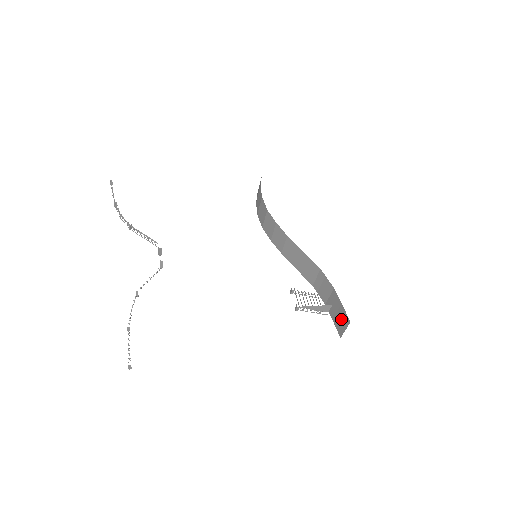
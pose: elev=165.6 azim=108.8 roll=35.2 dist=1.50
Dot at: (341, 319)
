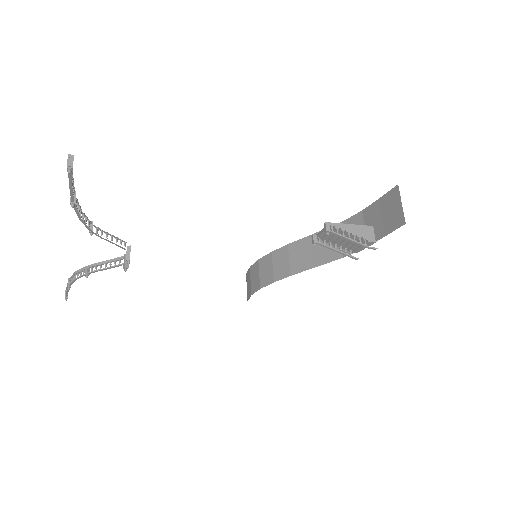
Dot at: (389, 209)
